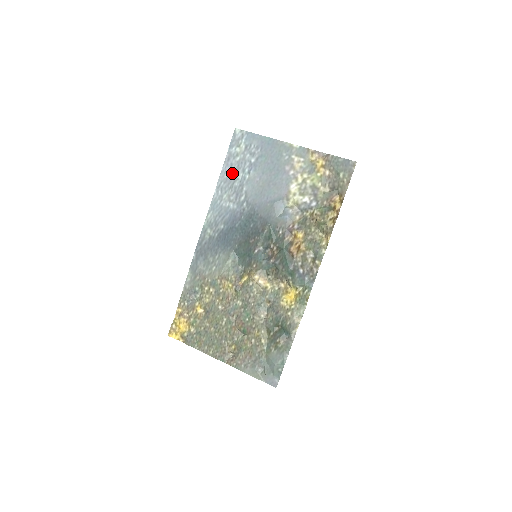
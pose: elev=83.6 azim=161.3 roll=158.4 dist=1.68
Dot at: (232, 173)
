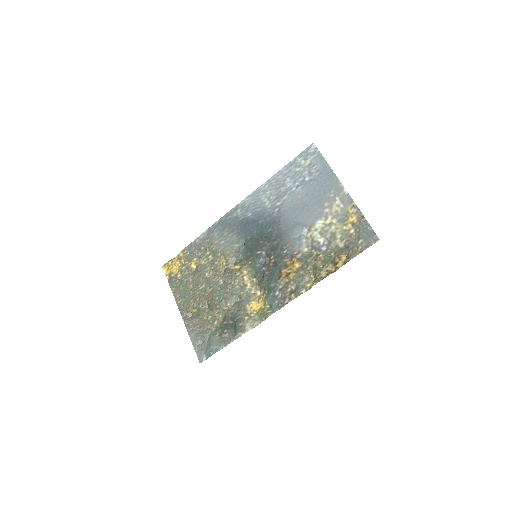
Dot at: (286, 178)
